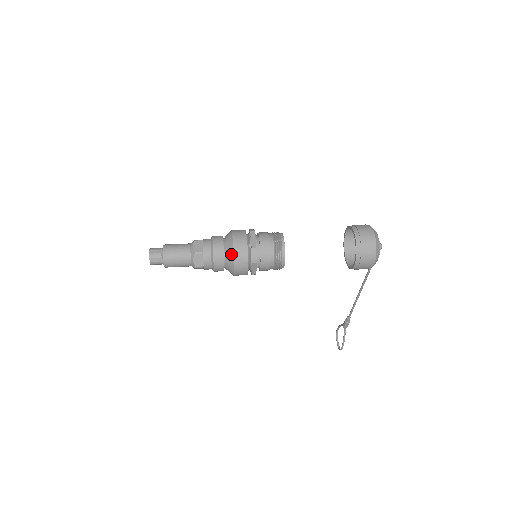
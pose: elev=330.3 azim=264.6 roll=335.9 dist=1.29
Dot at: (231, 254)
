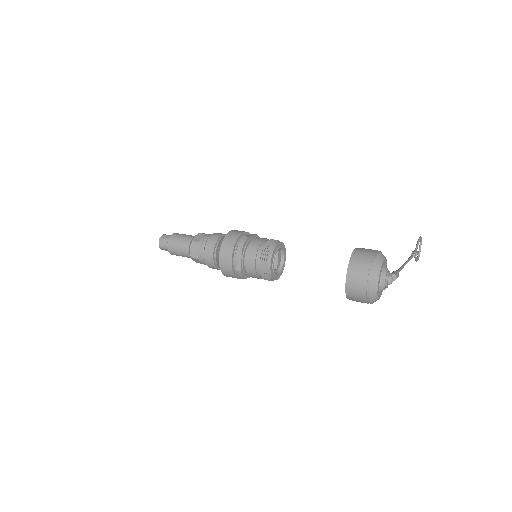
Dot at: (220, 269)
